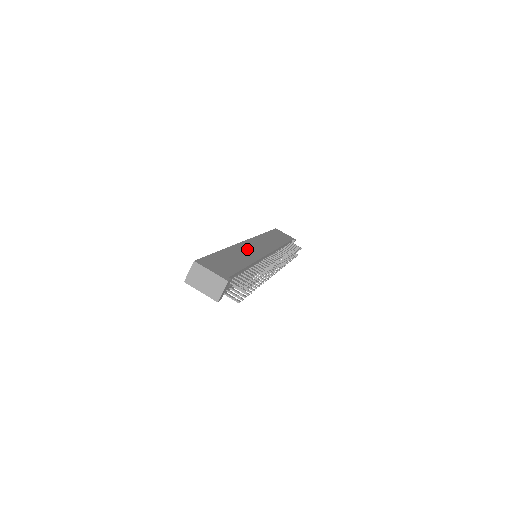
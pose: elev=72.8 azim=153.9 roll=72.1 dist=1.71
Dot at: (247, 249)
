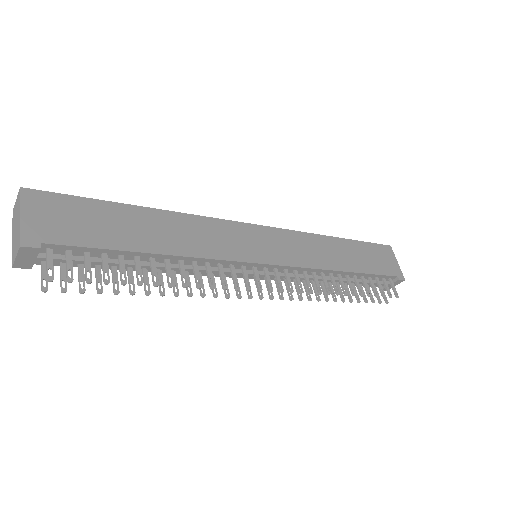
Dot at: (222, 234)
